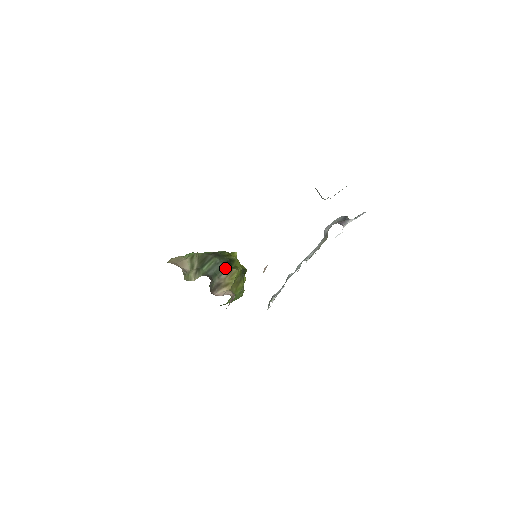
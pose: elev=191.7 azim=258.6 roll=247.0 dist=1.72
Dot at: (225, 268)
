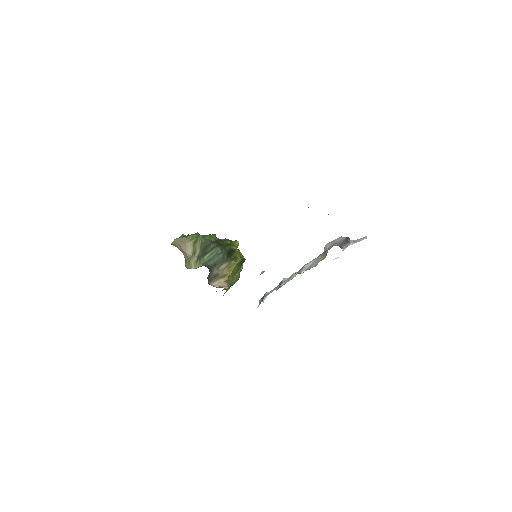
Dot at: (225, 260)
